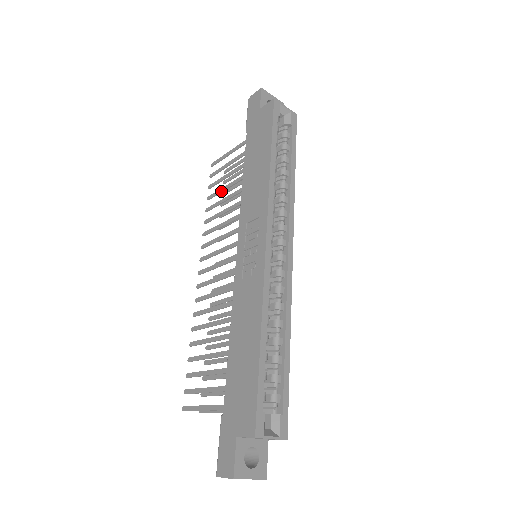
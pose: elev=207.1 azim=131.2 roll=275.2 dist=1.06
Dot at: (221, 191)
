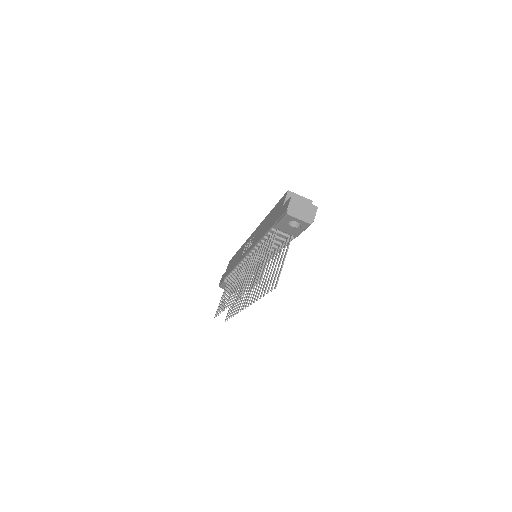
Dot at: (225, 298)
